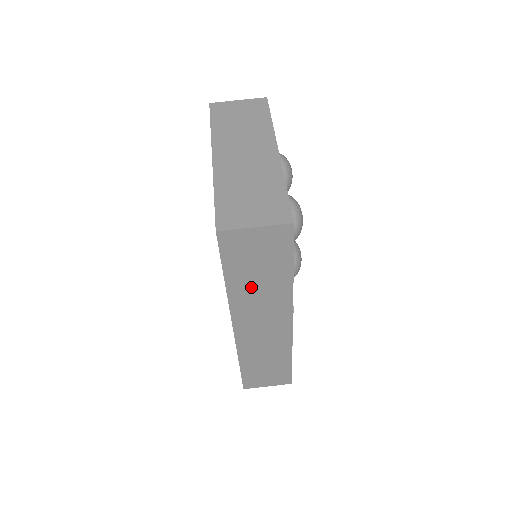
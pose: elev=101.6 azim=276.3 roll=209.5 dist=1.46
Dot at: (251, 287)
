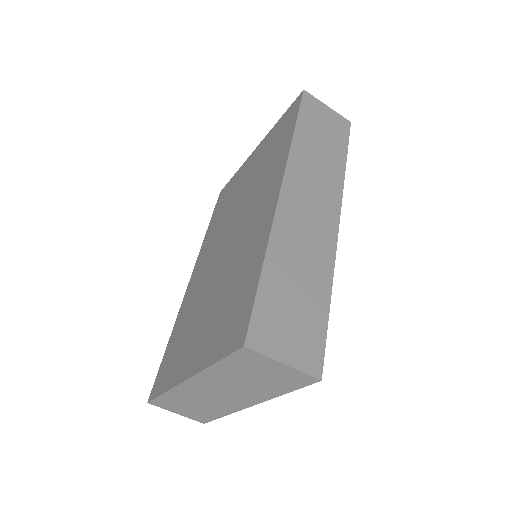
Dot at: occluded
